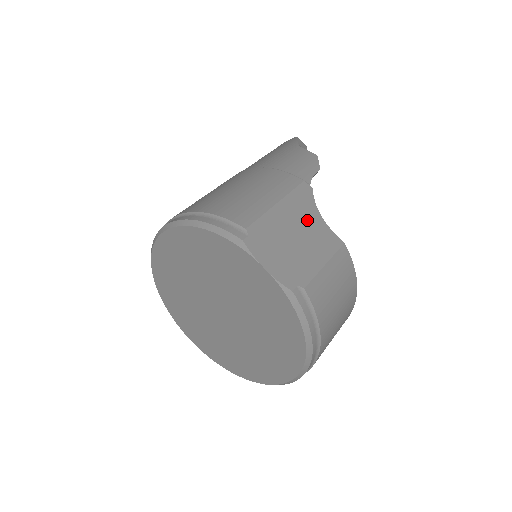
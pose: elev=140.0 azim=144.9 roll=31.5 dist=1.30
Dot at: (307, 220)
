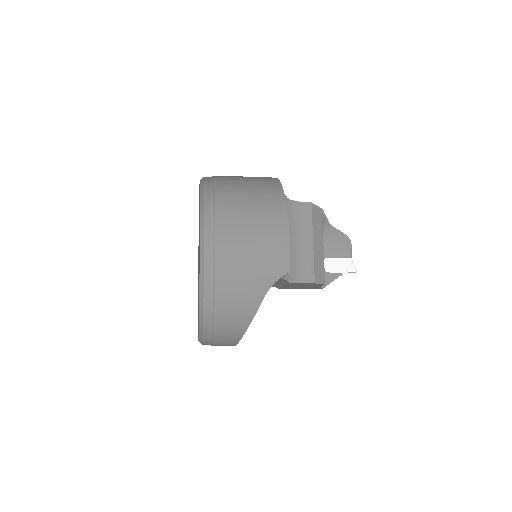
Dot at: occluded
